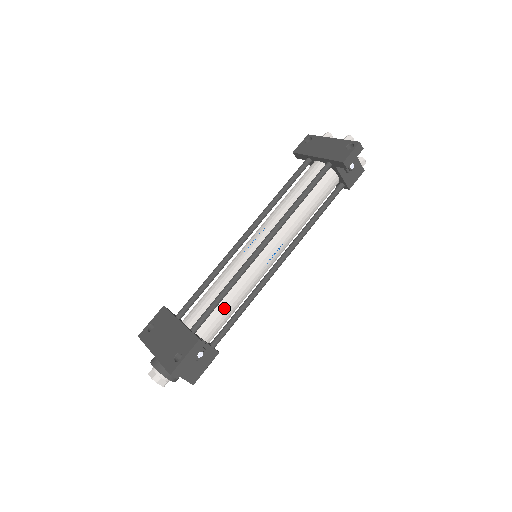
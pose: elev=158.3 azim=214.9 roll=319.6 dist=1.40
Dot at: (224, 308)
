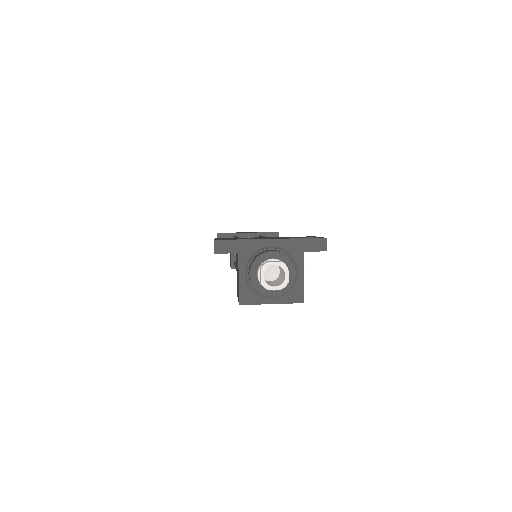
Dot at: occluded
